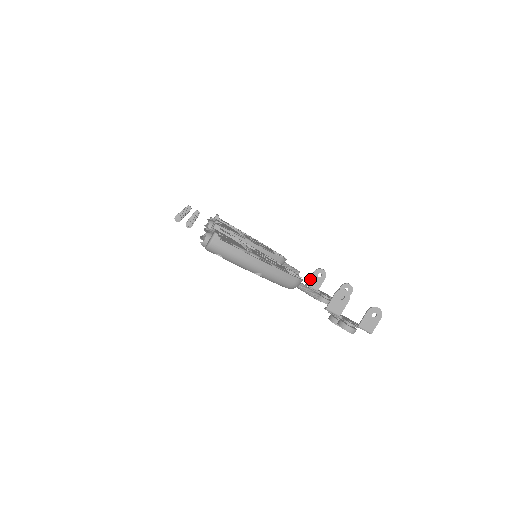
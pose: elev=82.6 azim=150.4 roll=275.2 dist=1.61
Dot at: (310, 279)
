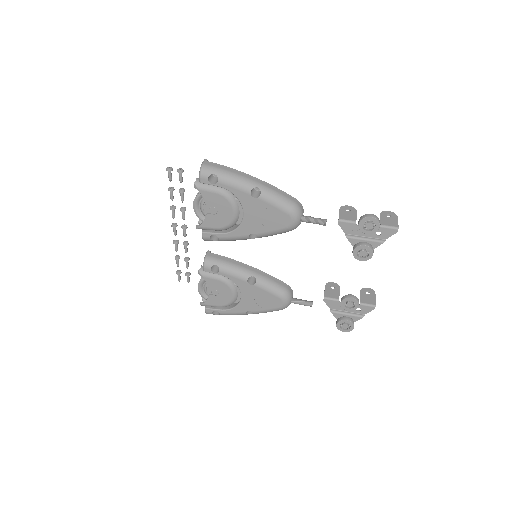
Dot at: (325, 292)
